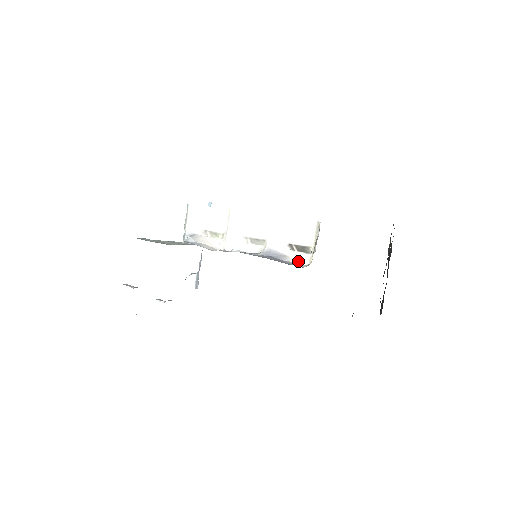
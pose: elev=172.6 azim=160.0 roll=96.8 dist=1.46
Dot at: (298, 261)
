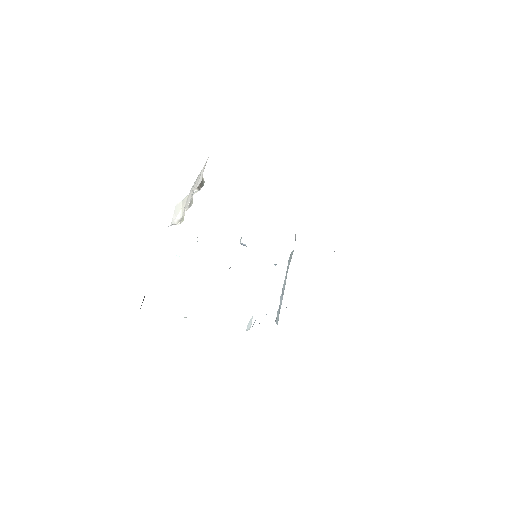
Dot at: occluded
